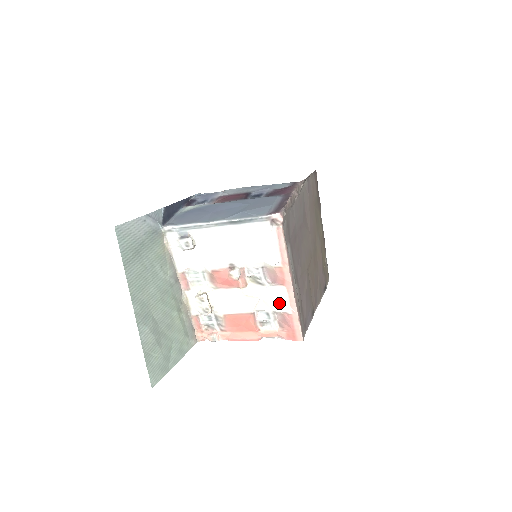
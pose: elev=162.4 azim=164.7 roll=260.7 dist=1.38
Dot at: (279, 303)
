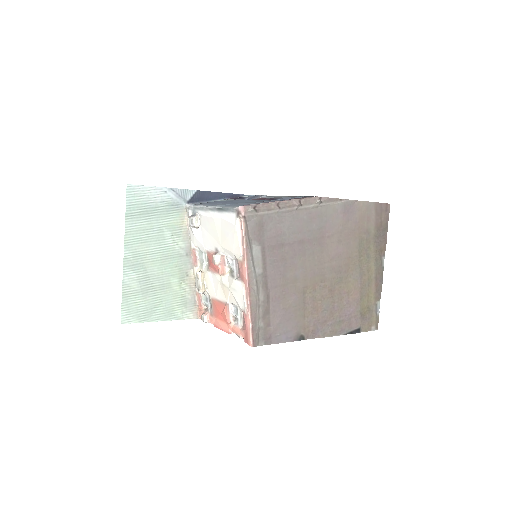
Dot at: (240, 299)
